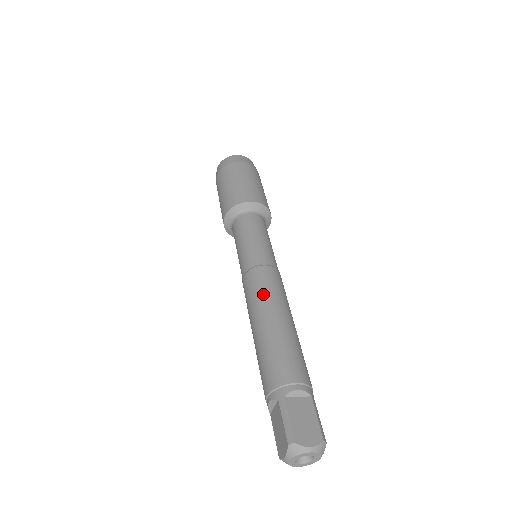
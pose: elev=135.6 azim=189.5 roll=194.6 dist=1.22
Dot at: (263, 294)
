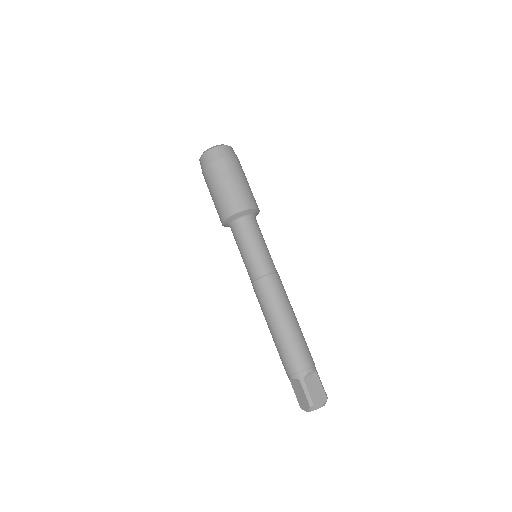
Dot at: (275, 302)
